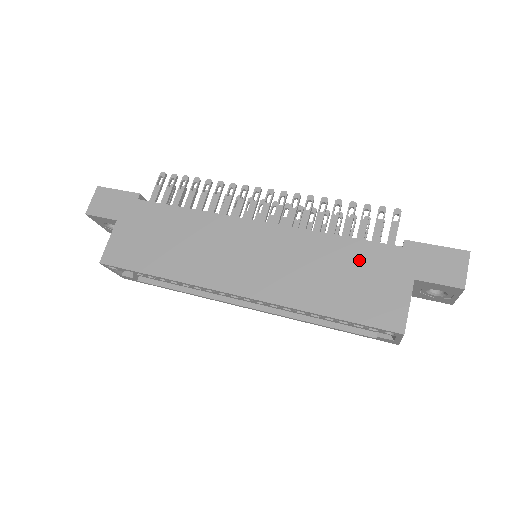
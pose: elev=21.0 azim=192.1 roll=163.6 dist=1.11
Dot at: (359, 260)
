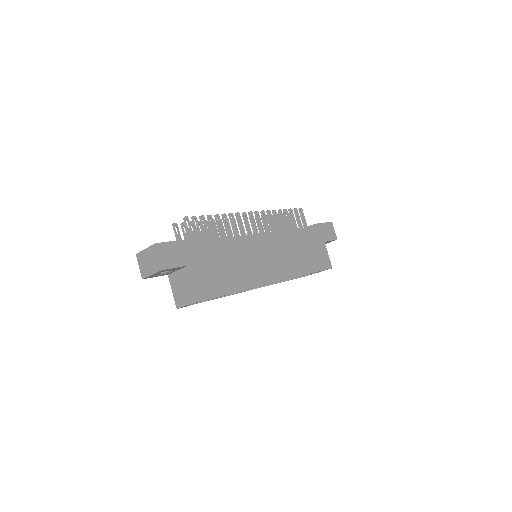
Dot at: (307, 240)
